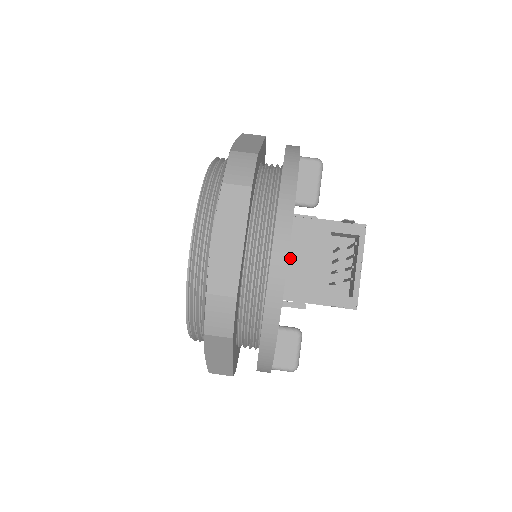
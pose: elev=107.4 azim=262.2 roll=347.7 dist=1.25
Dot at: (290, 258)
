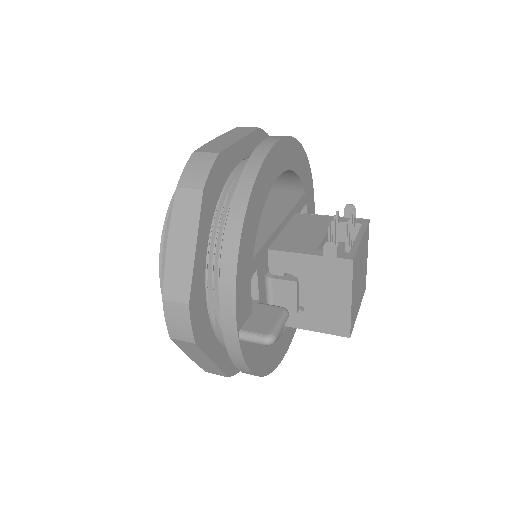
Dot at: (287, 230)
